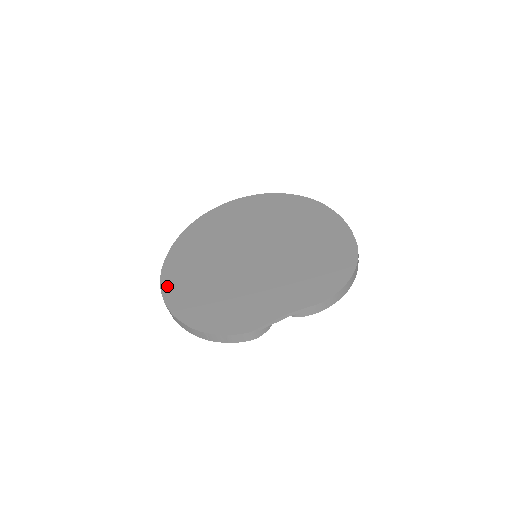
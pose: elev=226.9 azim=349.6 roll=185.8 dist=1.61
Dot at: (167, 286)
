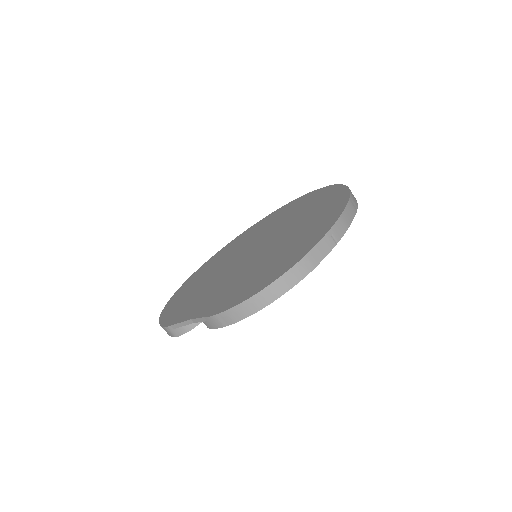
Dot at: (196, 273)
